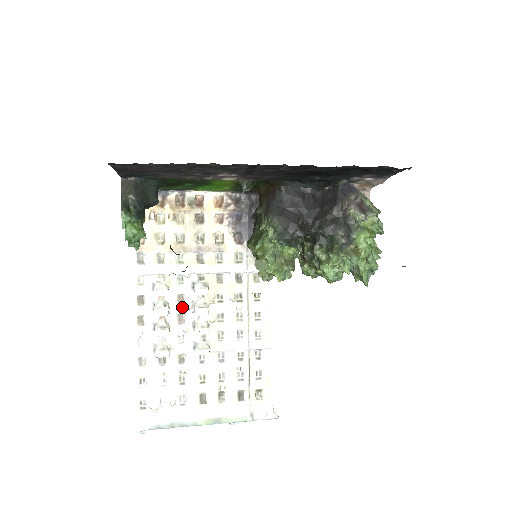
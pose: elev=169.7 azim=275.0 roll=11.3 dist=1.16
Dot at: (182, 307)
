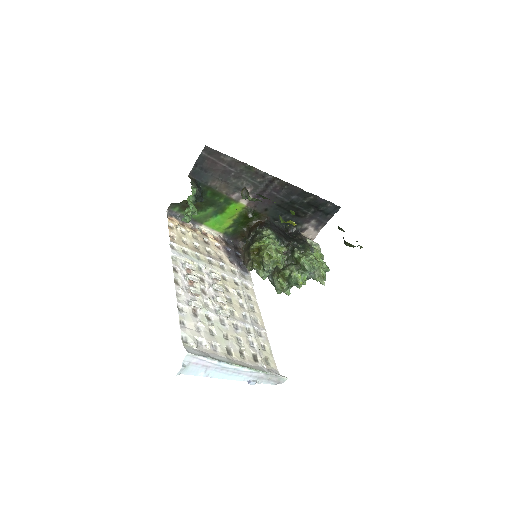
Dot at: (204, 284)
